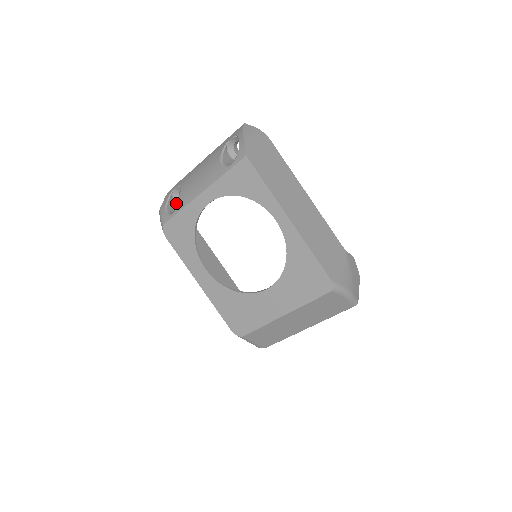
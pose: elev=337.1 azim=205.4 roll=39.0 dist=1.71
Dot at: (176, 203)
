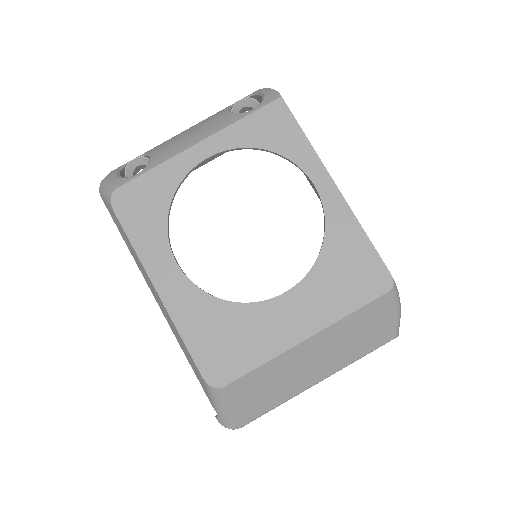
Dot at: occluded
